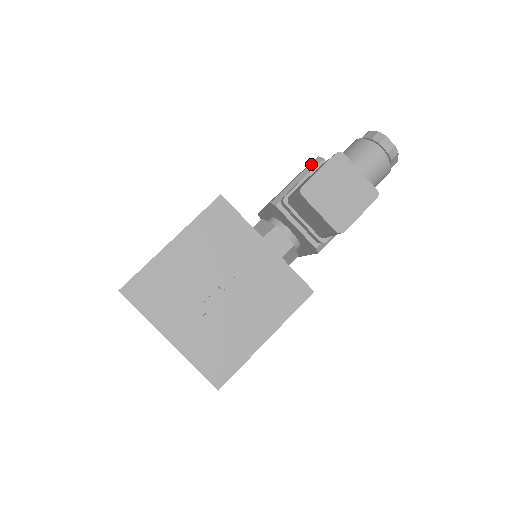
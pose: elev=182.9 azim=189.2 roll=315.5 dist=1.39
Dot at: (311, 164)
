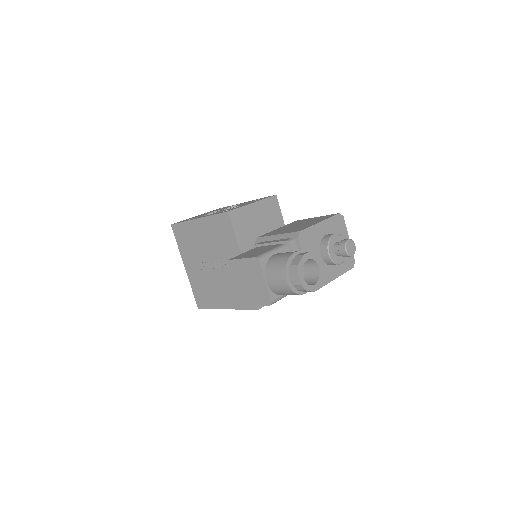
Dot at: (291, 233)
